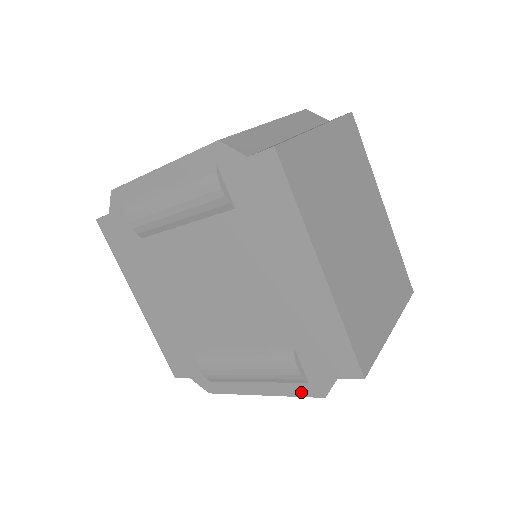
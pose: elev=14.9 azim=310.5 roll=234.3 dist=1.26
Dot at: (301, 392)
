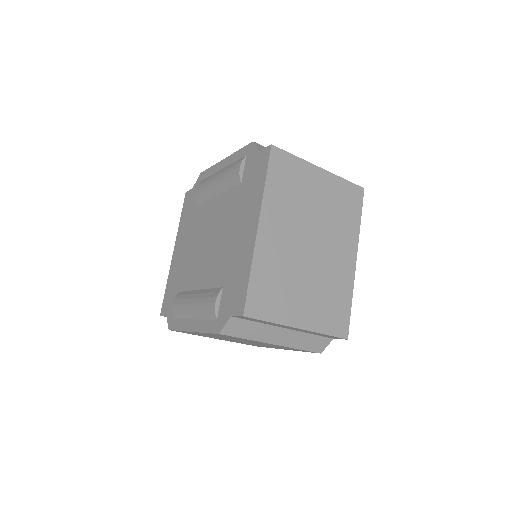
Dot at: (210, 328)
